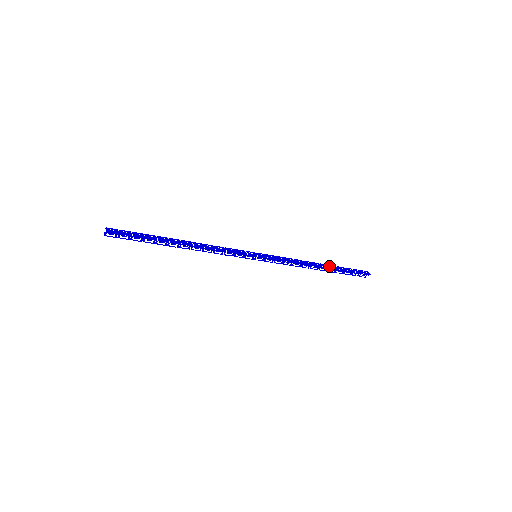
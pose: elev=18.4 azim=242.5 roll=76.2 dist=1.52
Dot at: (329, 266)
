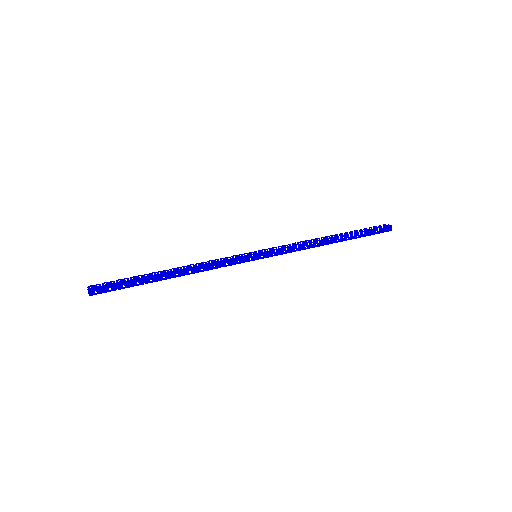
Dot at: (342, 239)
